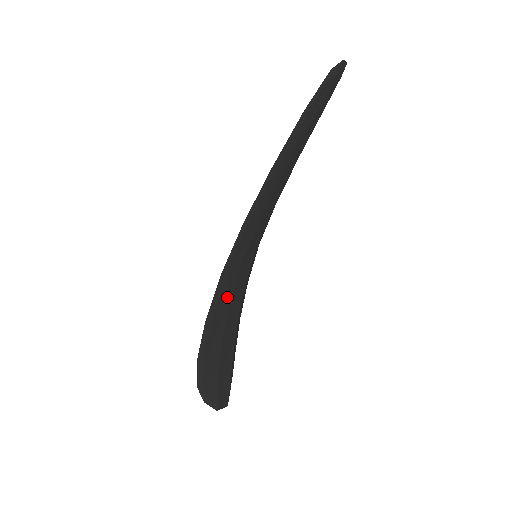
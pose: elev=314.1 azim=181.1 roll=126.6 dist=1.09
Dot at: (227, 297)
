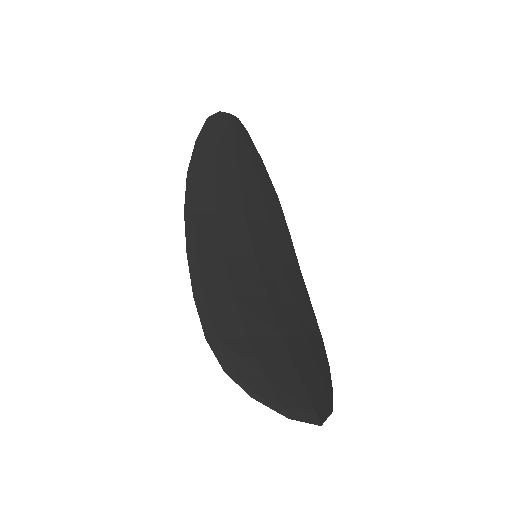
Dot at: (219, 280)
